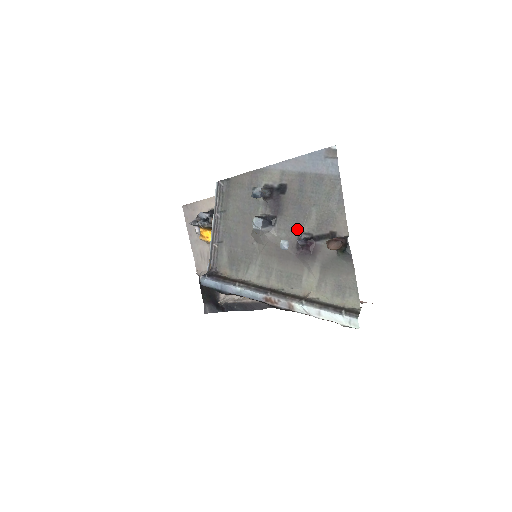
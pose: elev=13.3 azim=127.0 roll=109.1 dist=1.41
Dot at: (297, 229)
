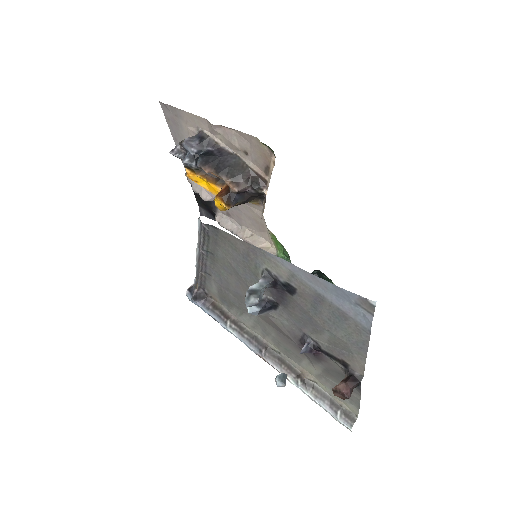
Dot at: (303, 330)
